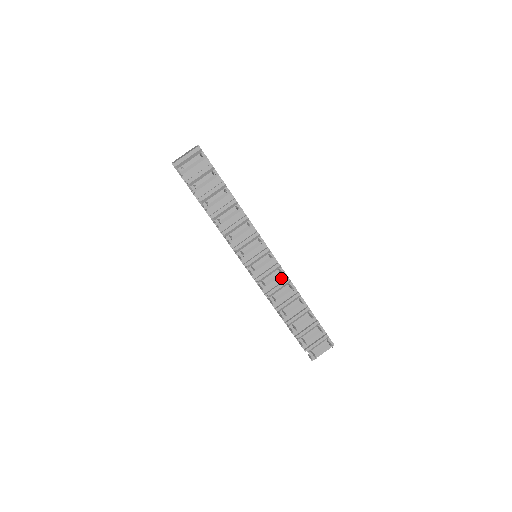
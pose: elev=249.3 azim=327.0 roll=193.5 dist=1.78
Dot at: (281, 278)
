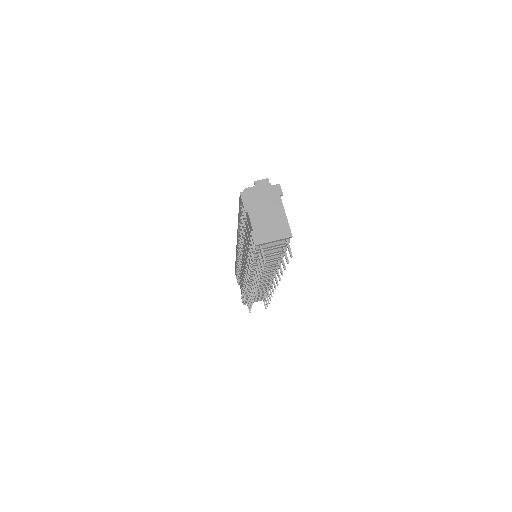
Dot at: (267, 283)
